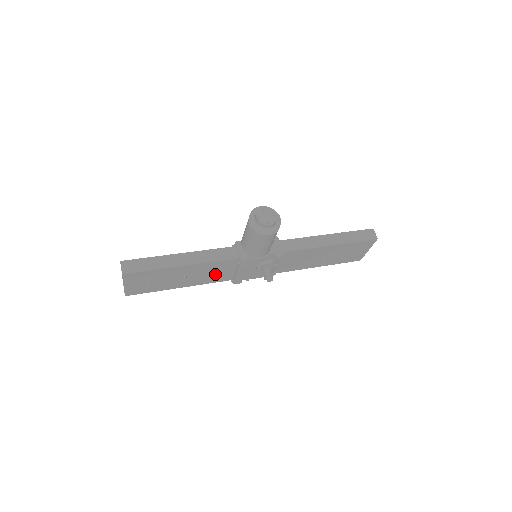
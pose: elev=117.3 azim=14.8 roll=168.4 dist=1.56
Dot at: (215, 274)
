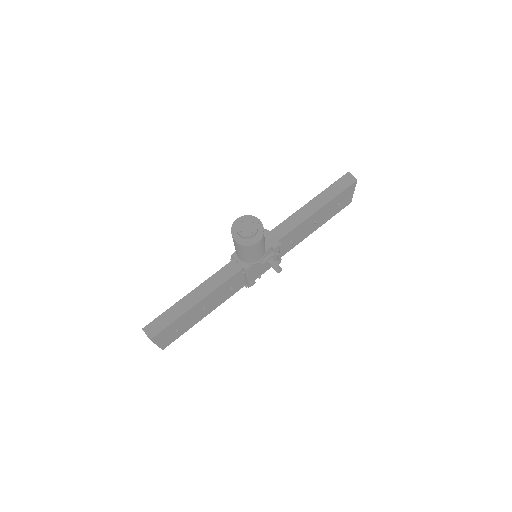
Dot at: (229, 290)
